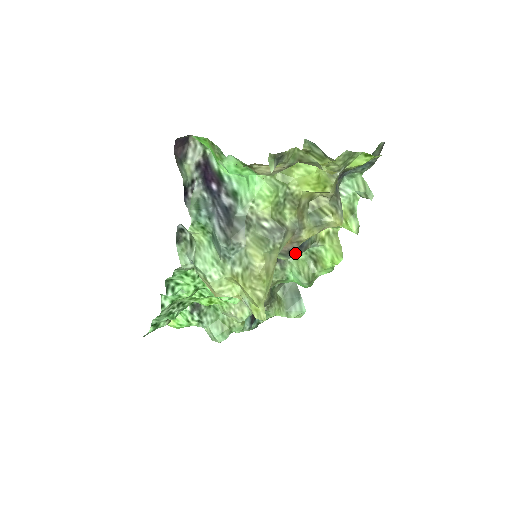
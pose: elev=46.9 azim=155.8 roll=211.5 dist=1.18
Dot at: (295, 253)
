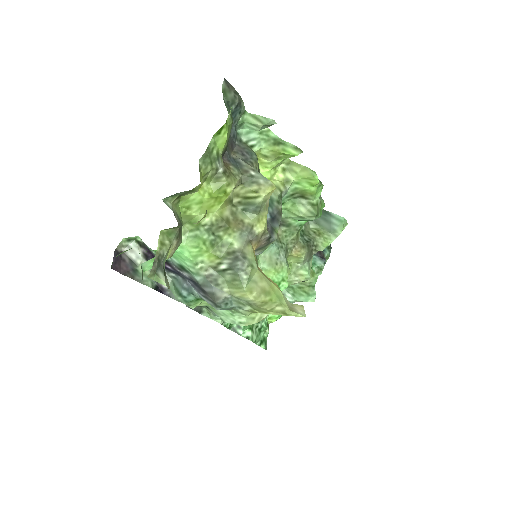
Dot at: (276, 227)
